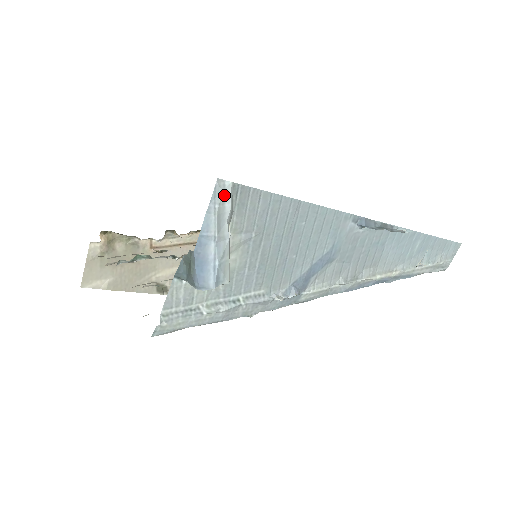
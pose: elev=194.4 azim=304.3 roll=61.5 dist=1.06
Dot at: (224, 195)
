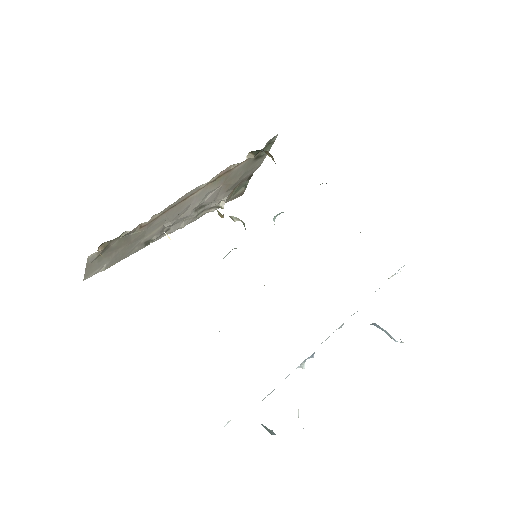
Dot at: occluded
